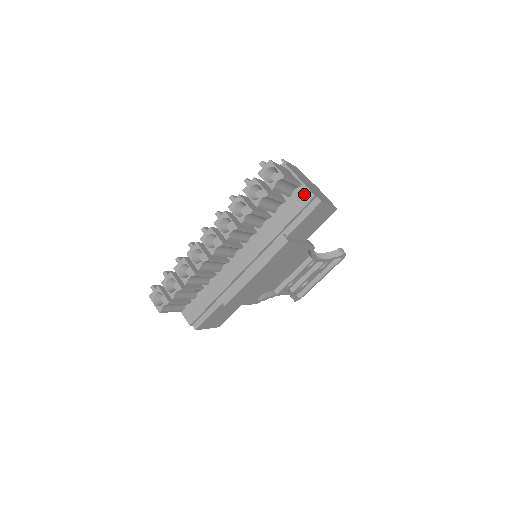
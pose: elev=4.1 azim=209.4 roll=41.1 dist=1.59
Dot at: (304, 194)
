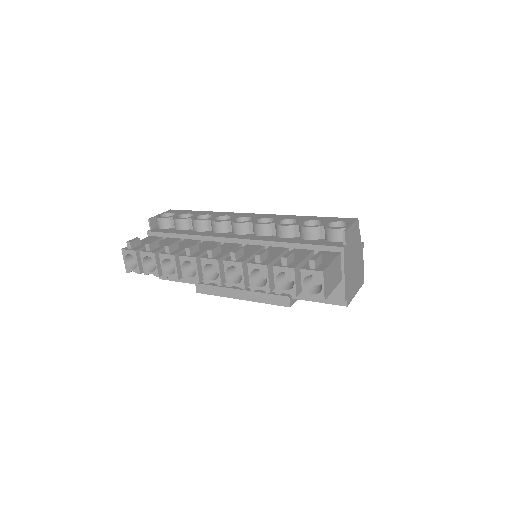
Dot at: (337, 290)
